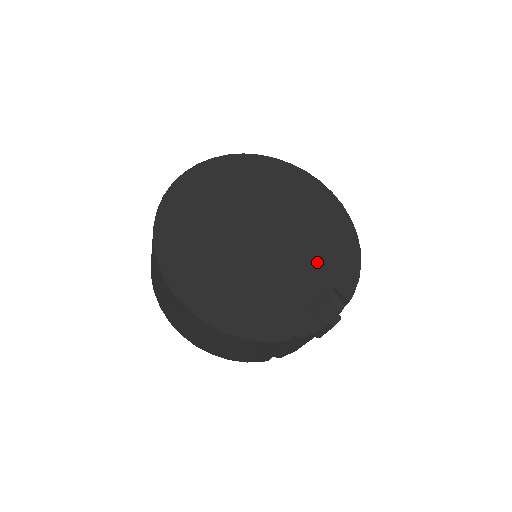
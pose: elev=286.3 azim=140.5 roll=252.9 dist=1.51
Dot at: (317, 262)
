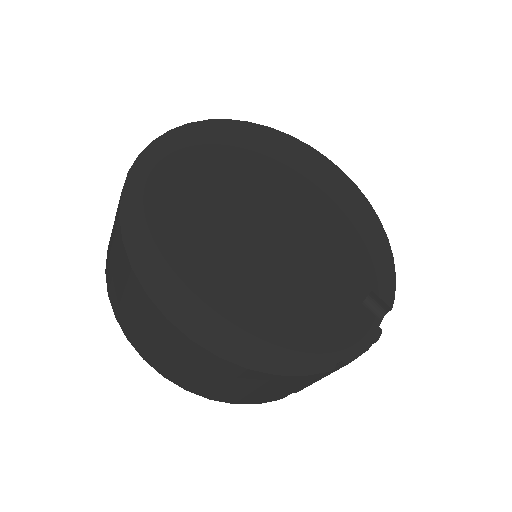
Dot at: (344, 258)
